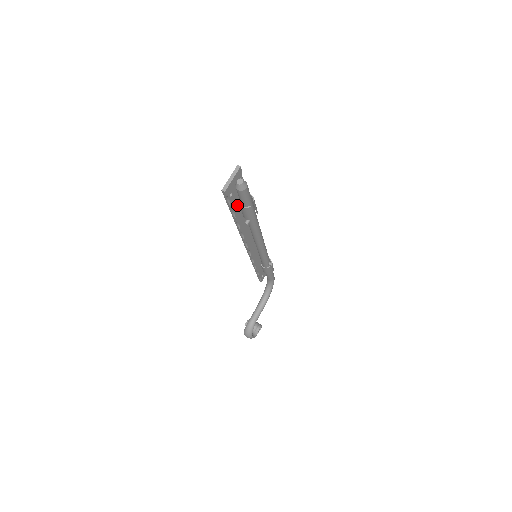
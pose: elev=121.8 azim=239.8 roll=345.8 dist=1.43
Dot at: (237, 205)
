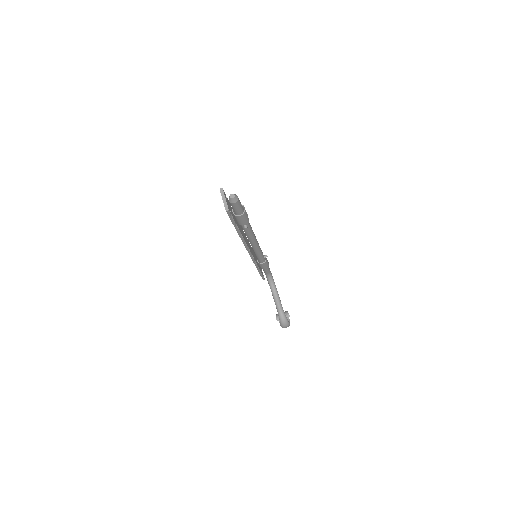
Dot at: occluded
